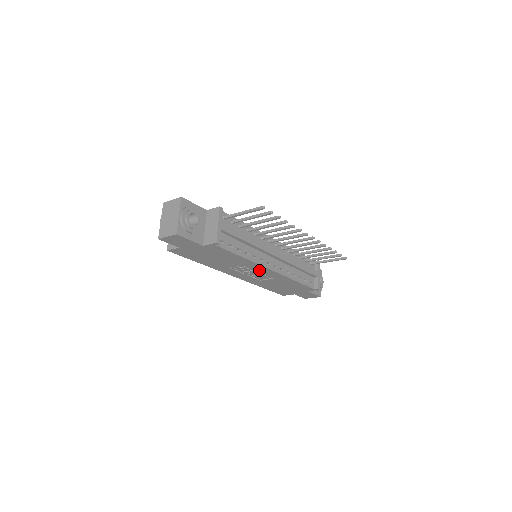
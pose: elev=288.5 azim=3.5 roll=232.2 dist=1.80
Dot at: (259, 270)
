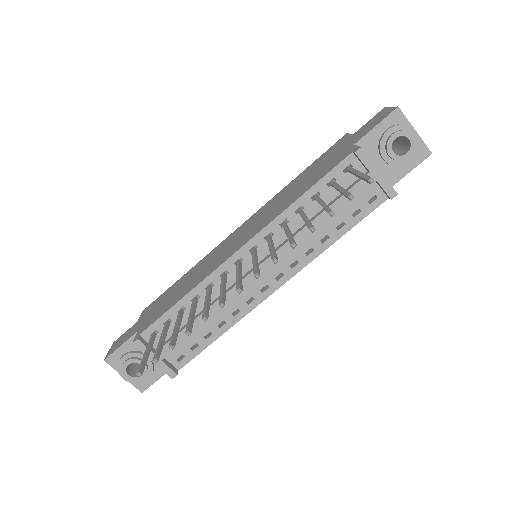
Dot at: occluded
